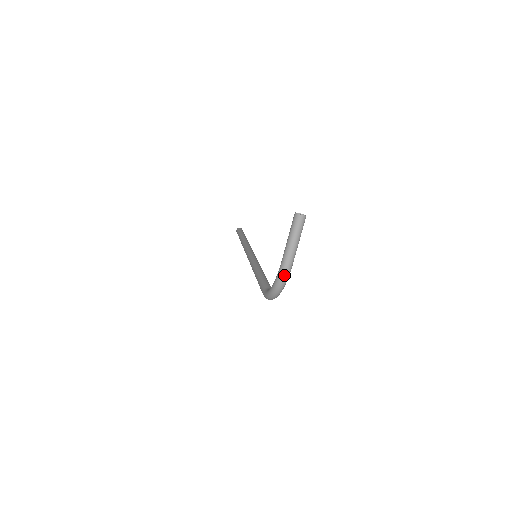
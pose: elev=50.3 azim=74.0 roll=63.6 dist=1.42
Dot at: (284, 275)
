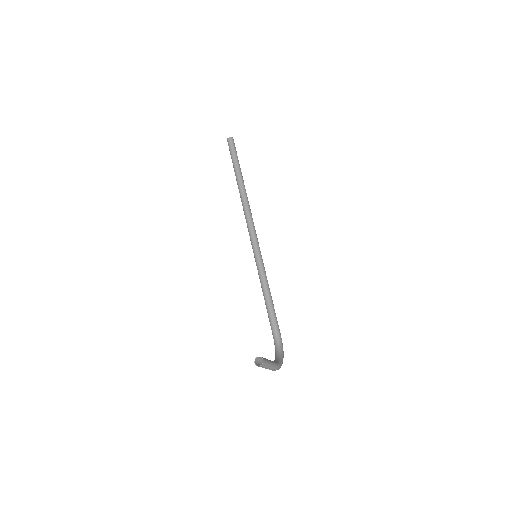
Dot at: occluded
